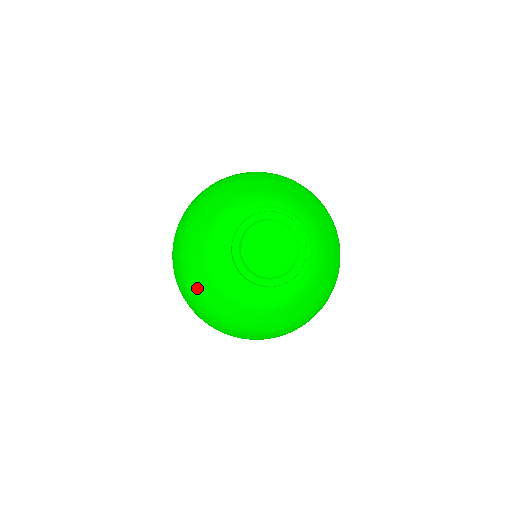
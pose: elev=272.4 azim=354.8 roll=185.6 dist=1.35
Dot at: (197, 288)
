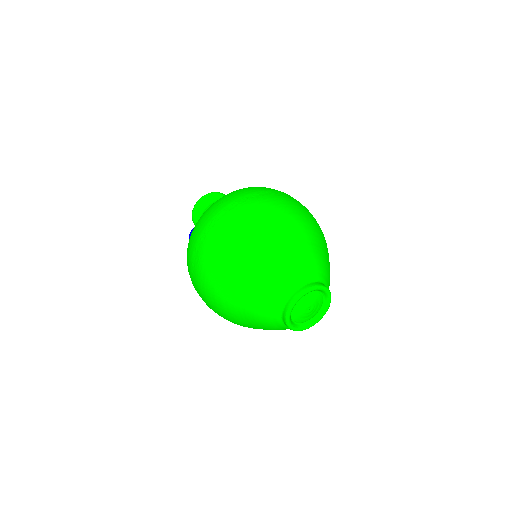
Dot at: (244, 267)
